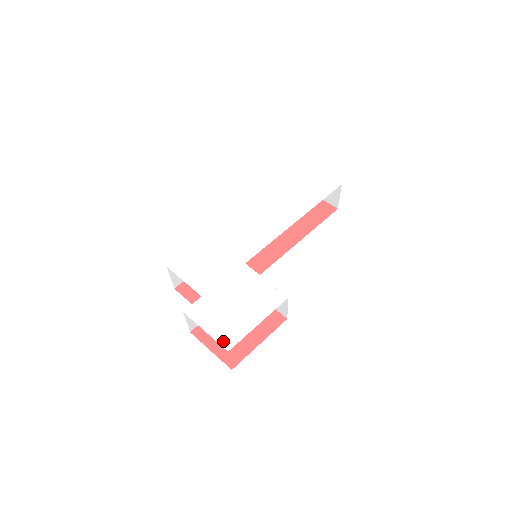
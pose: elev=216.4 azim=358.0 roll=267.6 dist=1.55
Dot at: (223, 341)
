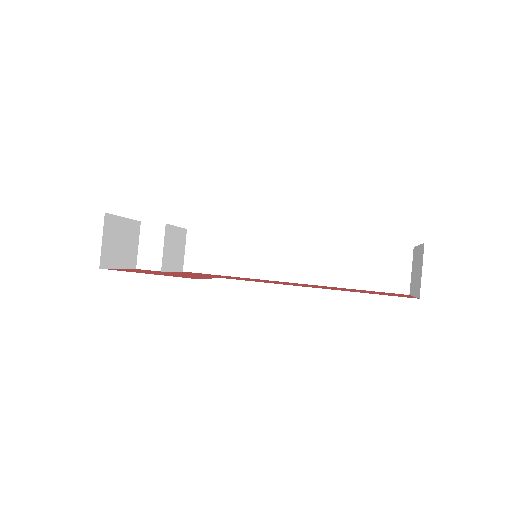
Dot at: occluded
